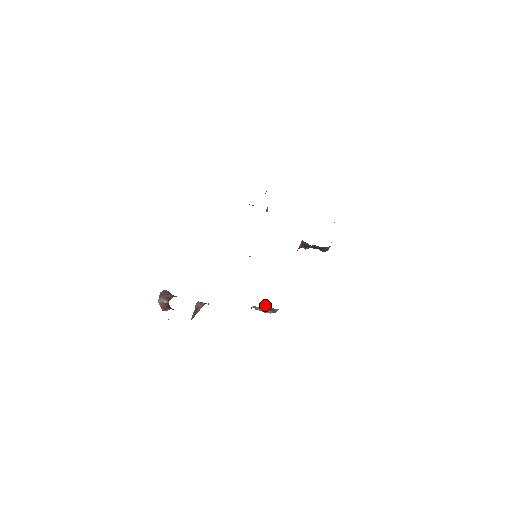
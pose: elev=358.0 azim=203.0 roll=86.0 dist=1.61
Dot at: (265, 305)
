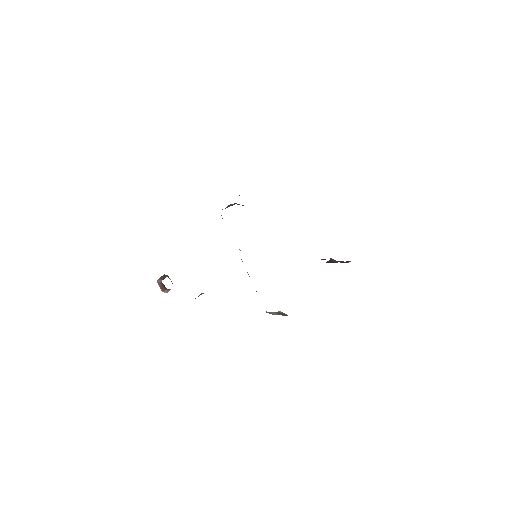
Dot at: (279, 311)
